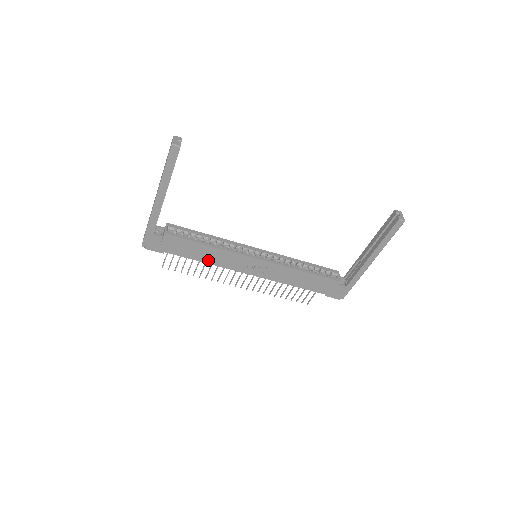
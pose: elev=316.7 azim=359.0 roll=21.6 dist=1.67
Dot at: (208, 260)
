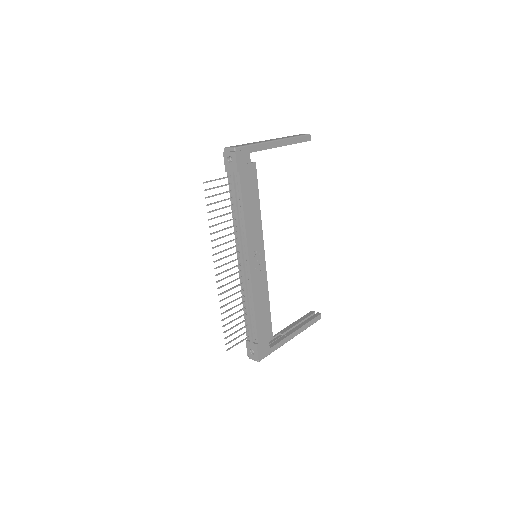
Dot at: (247, 216)
